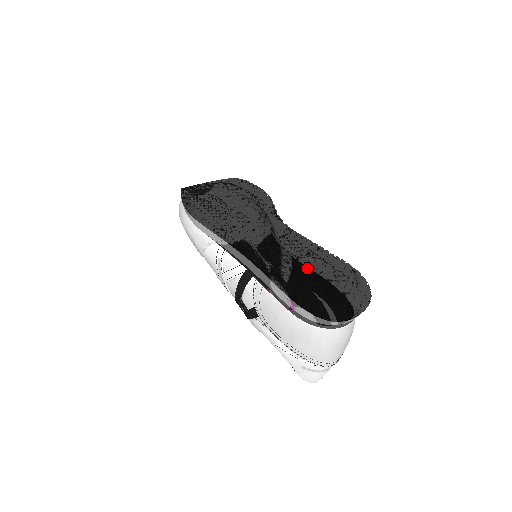
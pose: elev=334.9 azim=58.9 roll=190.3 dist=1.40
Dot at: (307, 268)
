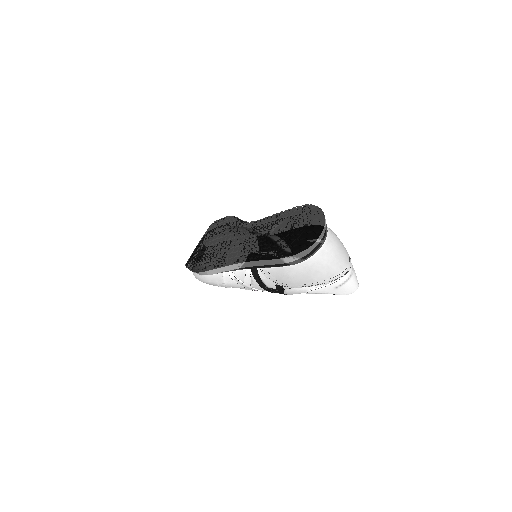
Dot at: (277, 233)
